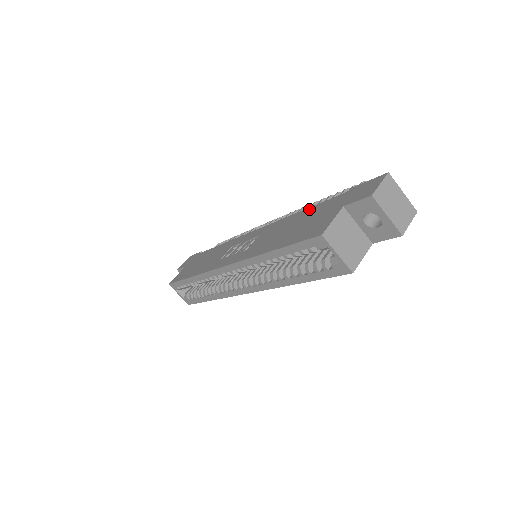
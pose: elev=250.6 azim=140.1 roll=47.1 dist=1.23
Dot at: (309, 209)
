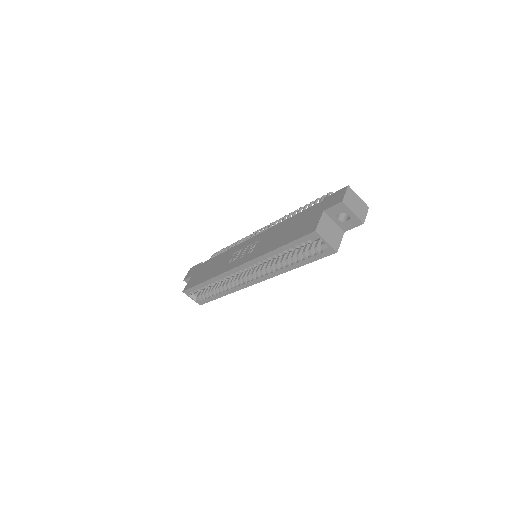
Dot at: (295, 216)
